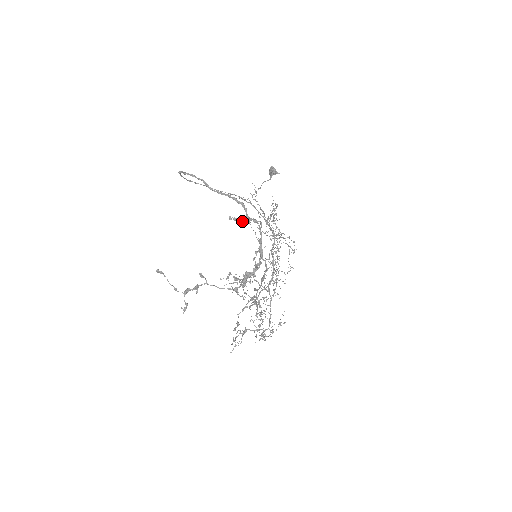
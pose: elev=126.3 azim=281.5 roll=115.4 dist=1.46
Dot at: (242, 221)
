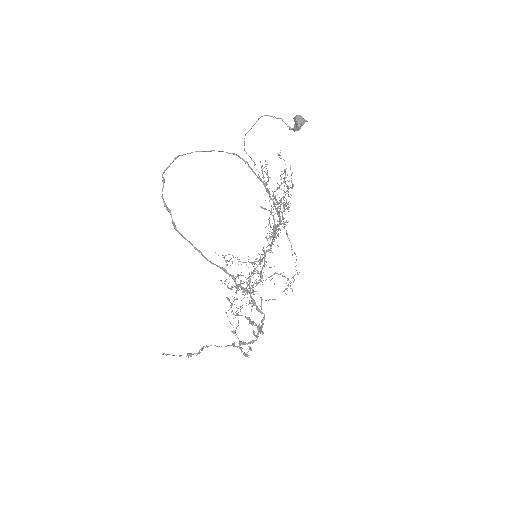
Dot at: occluded
